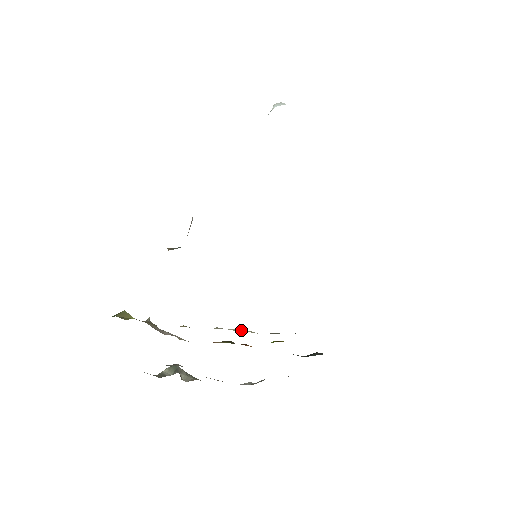
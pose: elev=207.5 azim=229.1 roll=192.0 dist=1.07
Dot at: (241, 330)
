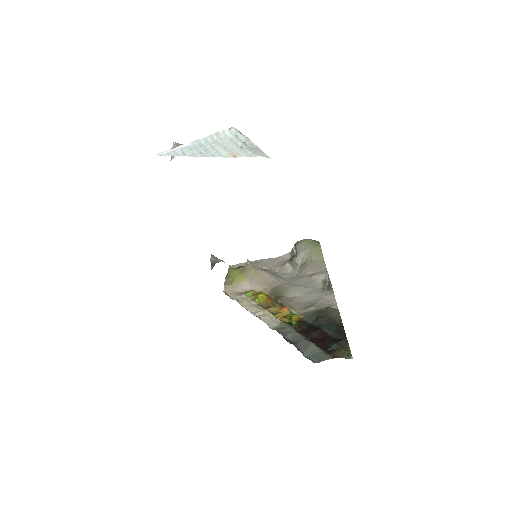
Dot at: (268, 313)
